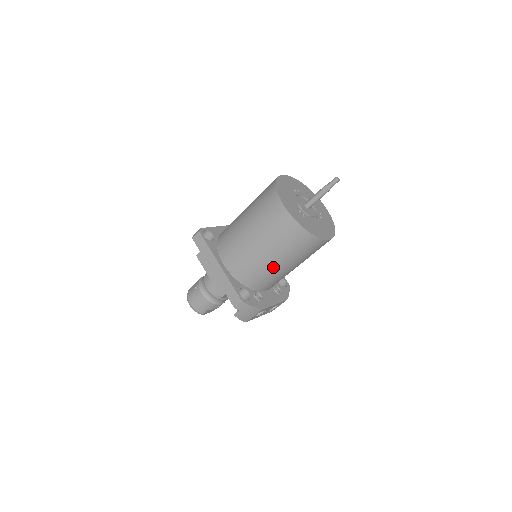
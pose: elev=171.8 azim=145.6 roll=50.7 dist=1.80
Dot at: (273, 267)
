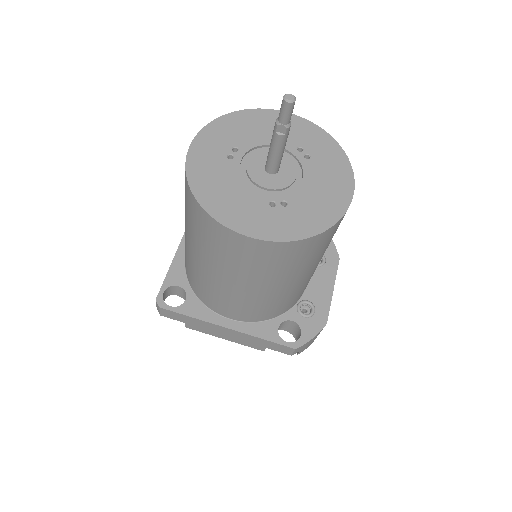
Dot at: (299, 285)
